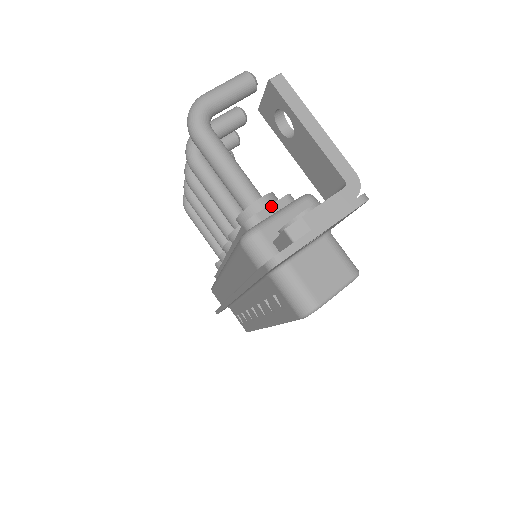
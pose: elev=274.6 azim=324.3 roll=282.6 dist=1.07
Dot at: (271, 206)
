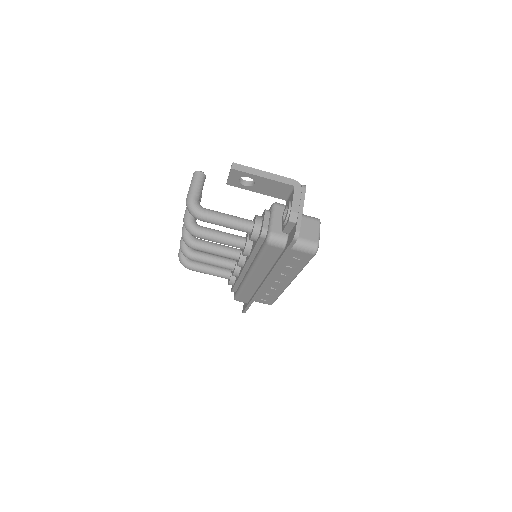
Dot at: (264, 220)
